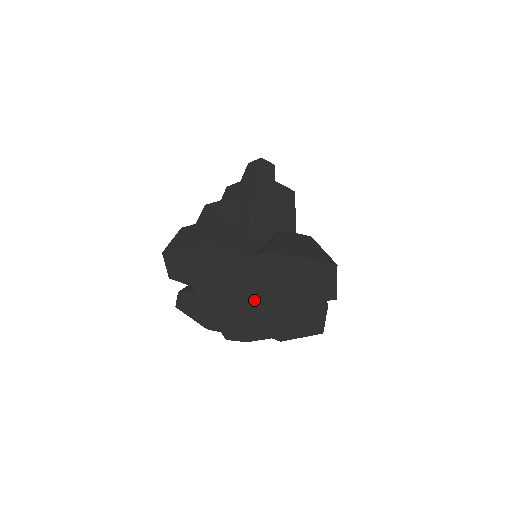
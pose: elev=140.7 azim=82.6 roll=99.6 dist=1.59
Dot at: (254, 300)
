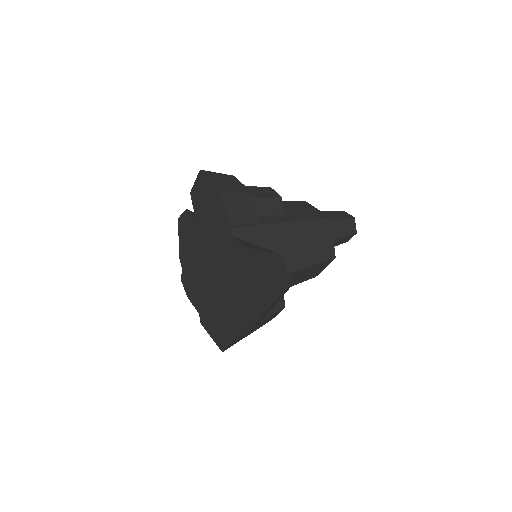
Dot at: (212, 271)
